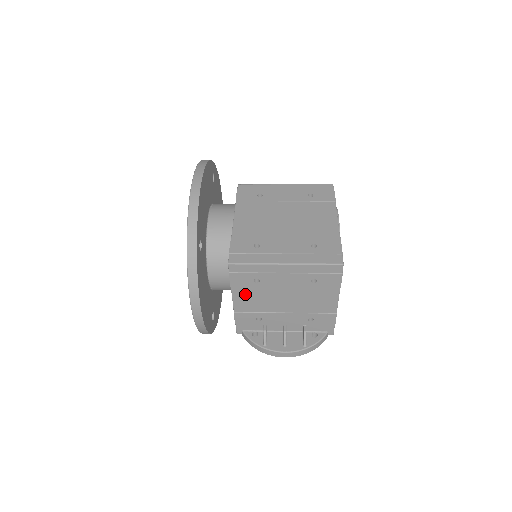
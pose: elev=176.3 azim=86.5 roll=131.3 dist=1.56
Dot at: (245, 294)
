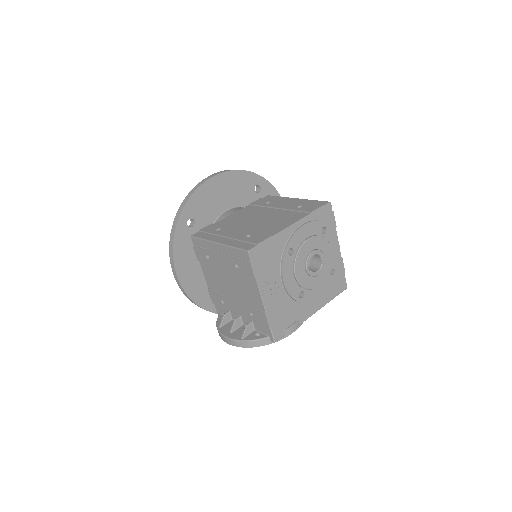
Dot at: (208, 271)
